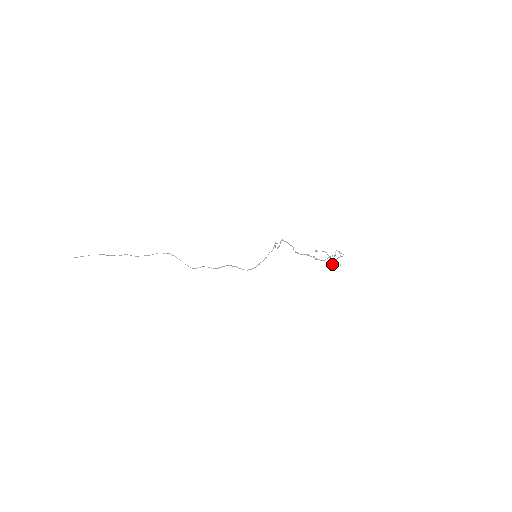
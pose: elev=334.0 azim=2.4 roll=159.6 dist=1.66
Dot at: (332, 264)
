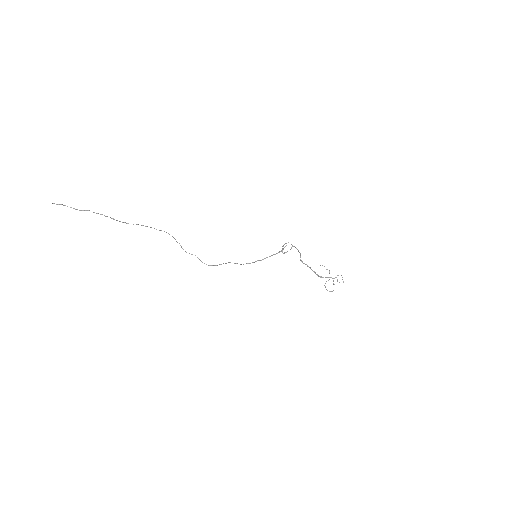
Dot at: occluded
